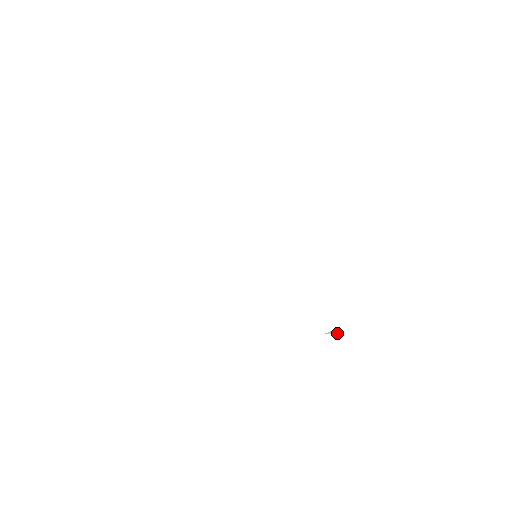
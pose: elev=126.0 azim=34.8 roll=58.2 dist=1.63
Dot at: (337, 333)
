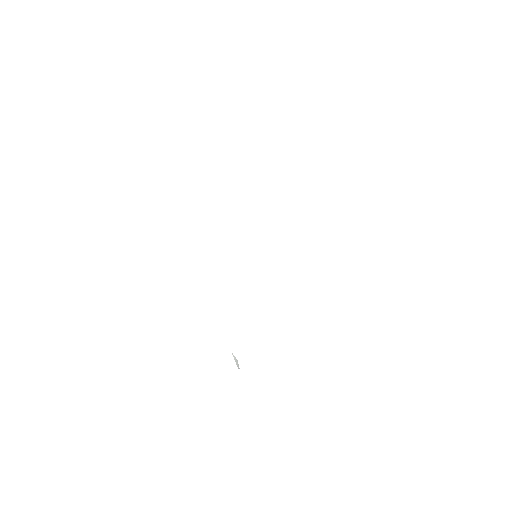
Dot at: (236, 363)
